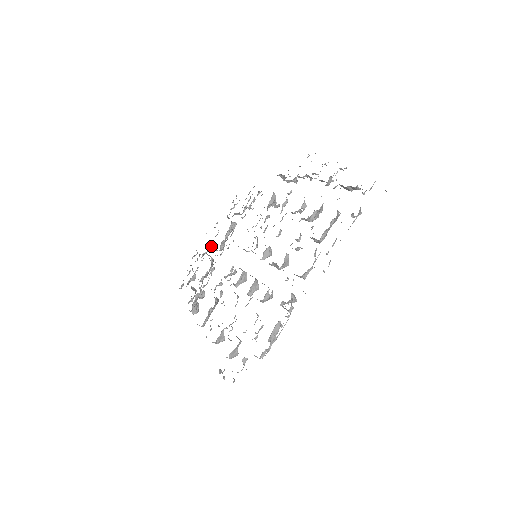
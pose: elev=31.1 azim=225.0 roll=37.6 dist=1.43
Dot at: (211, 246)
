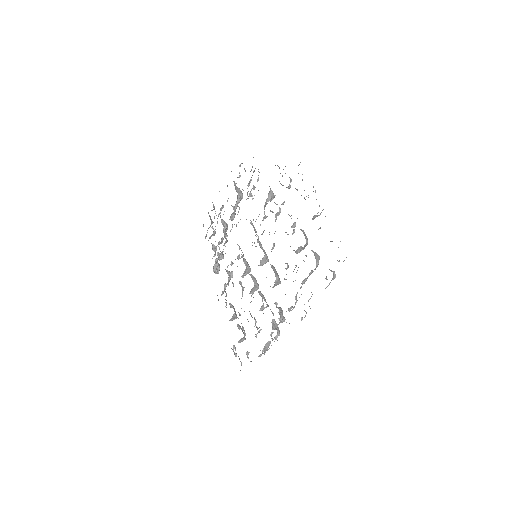
Dot at: occluded
